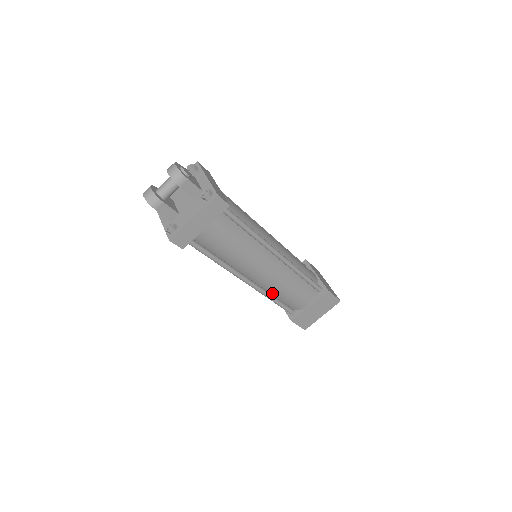
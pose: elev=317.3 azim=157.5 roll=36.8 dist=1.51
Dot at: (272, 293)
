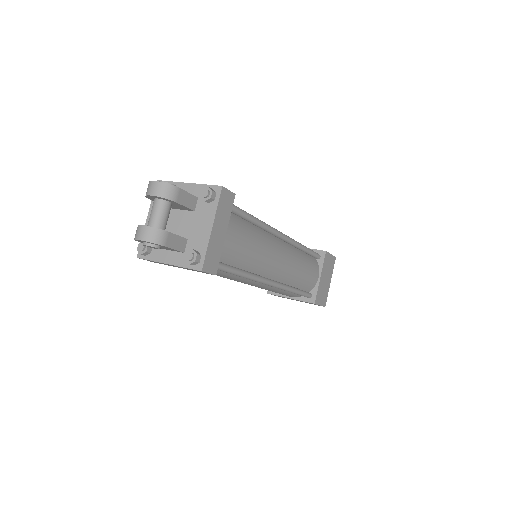
Dot at: (290, 284)
